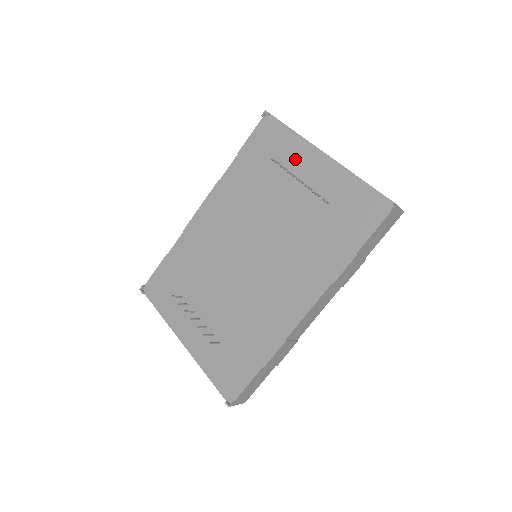
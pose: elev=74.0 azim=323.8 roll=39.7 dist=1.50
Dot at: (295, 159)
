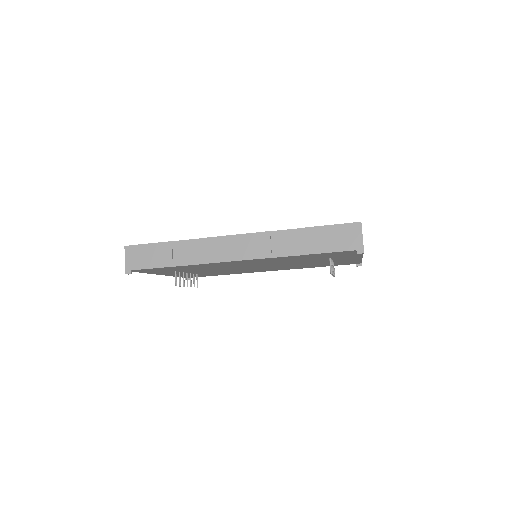
Dot at: occluded
